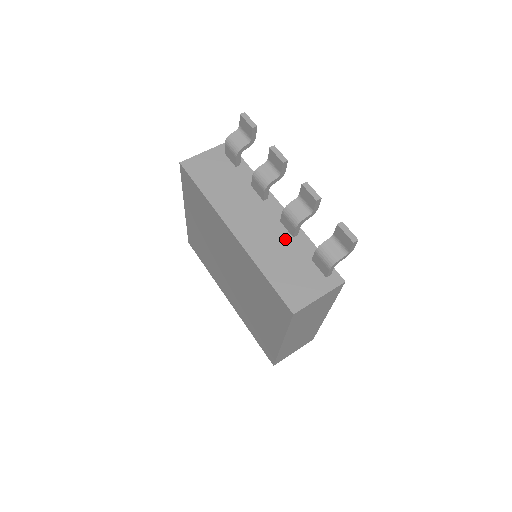
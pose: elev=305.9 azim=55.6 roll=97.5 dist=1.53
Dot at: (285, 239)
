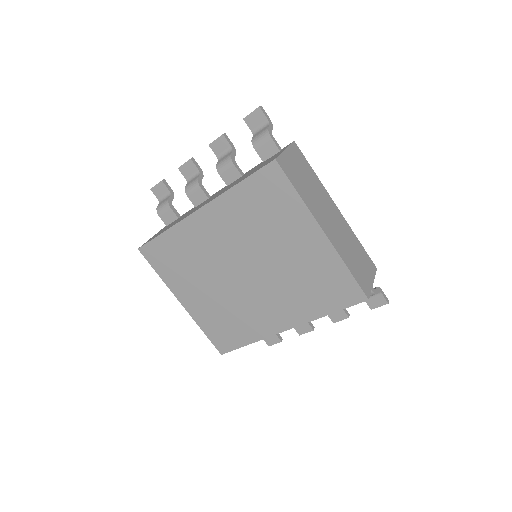
Dot at: occluded
